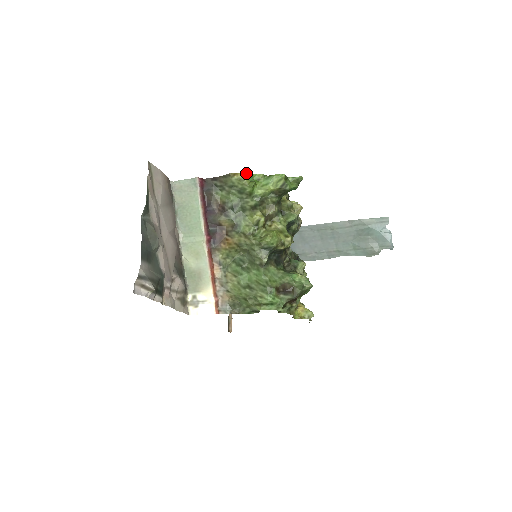
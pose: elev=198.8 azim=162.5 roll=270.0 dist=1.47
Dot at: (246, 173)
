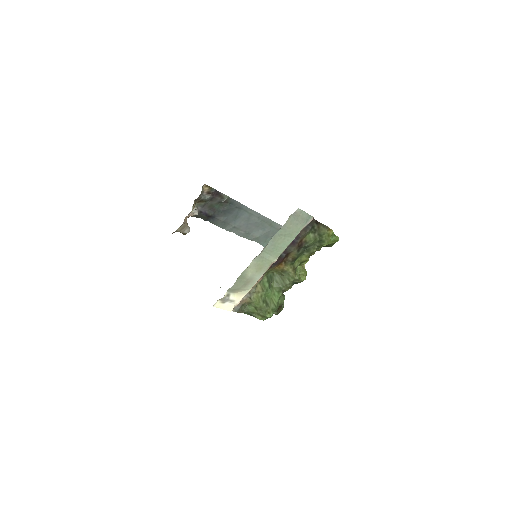
Dot at: occluded
